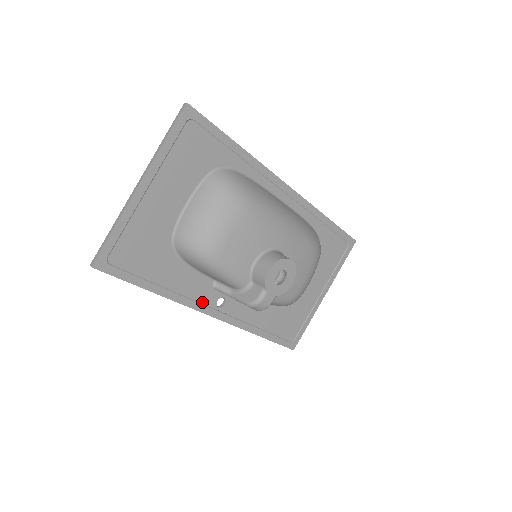
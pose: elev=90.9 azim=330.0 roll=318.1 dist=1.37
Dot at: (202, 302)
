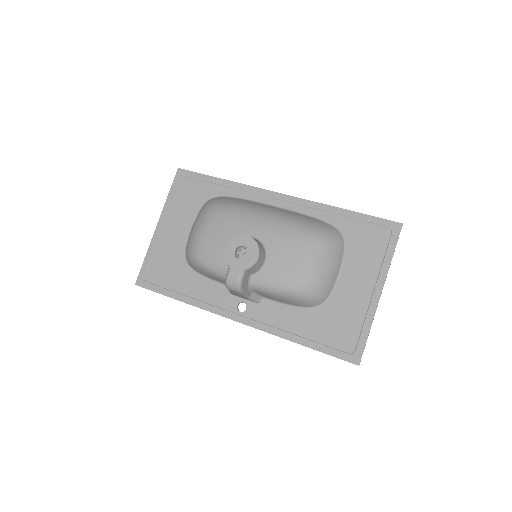
Dot at: (223, 307)
